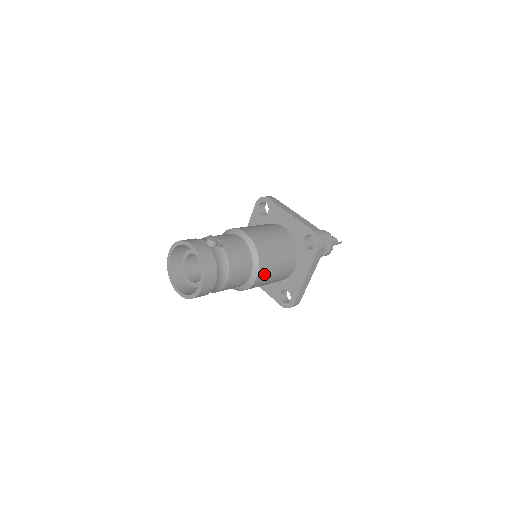
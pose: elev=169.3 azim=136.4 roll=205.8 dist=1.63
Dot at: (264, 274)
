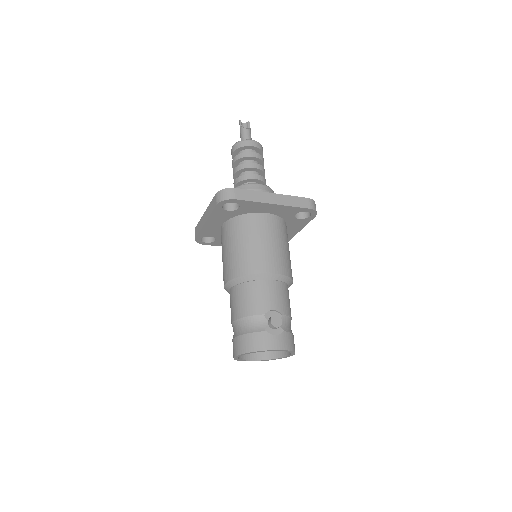
Dot at: occluded
